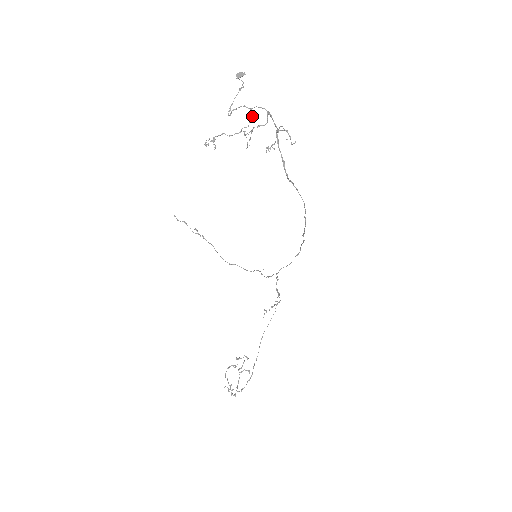
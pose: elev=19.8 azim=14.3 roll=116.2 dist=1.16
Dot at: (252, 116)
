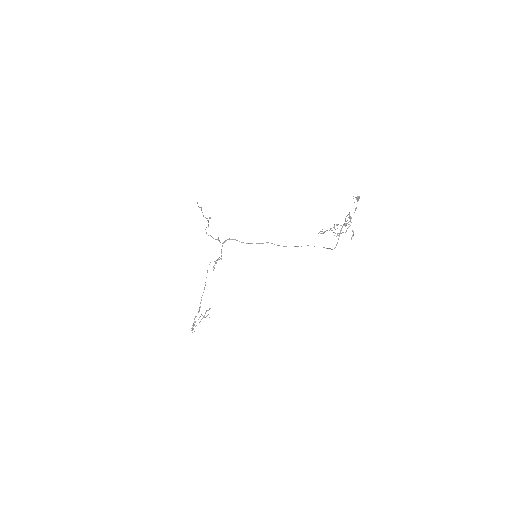
Dot at: (350, 225)
